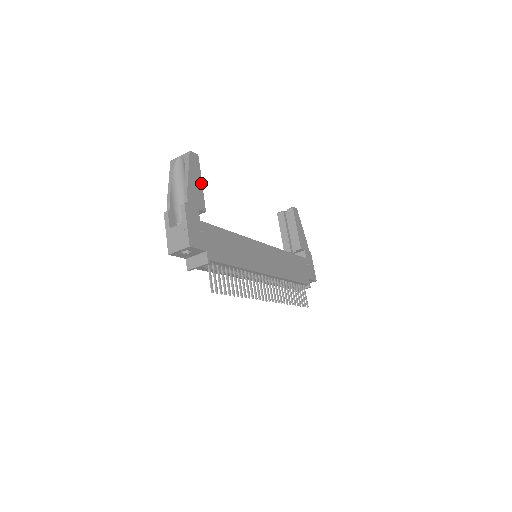
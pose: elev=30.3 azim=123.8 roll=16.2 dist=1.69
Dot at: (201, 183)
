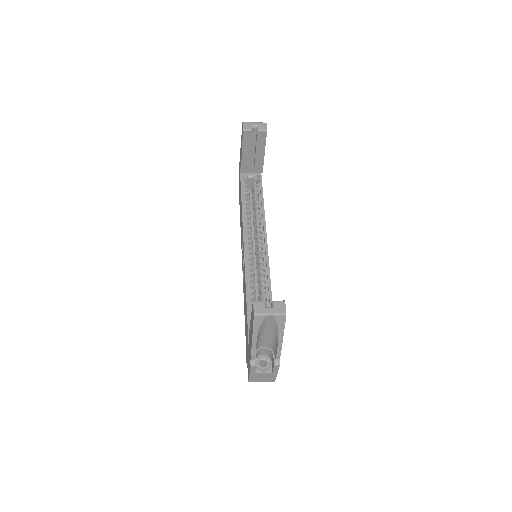
Dot at: occluded
